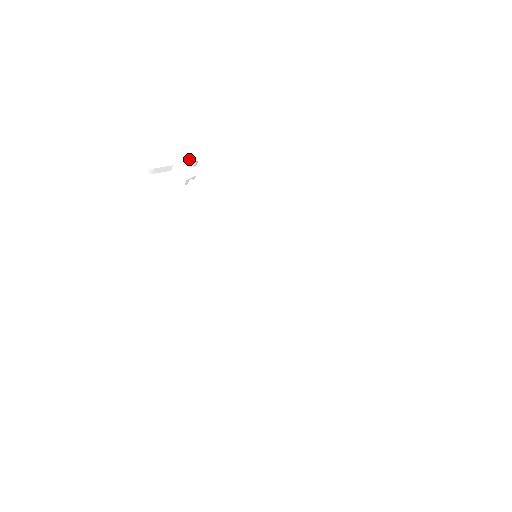
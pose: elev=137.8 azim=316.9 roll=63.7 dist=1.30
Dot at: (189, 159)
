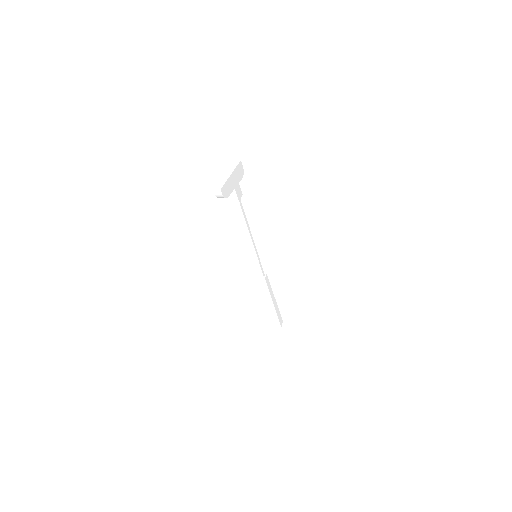
Dot at: (240, 177)
